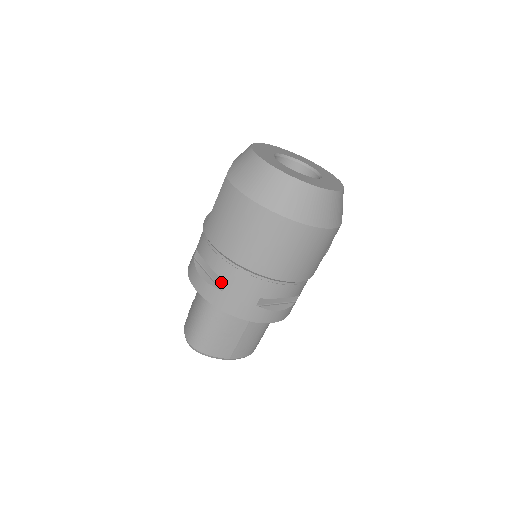
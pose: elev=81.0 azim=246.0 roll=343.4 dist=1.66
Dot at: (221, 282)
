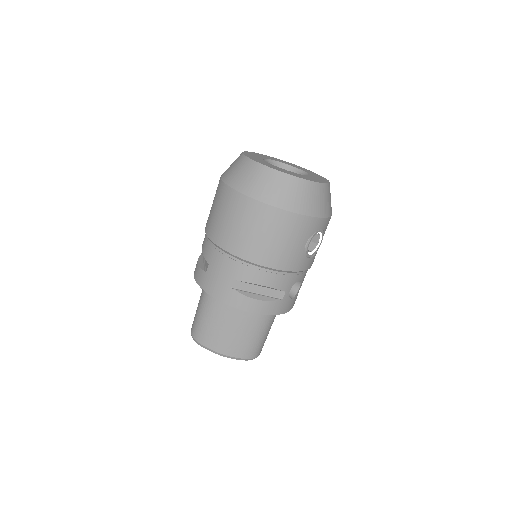
Dot at: (207, 265)
